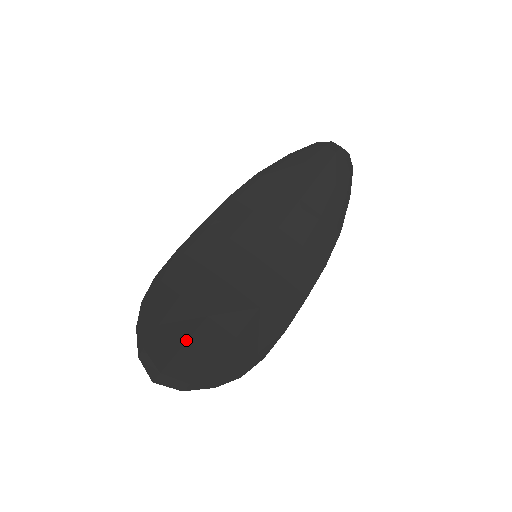
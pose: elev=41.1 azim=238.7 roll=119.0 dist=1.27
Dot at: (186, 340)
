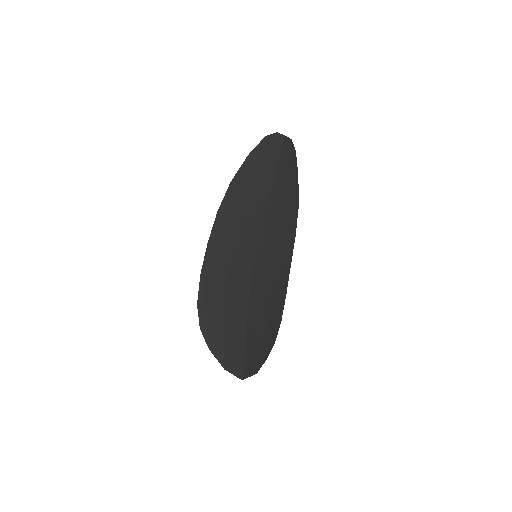
Dot at: (244, 342)
